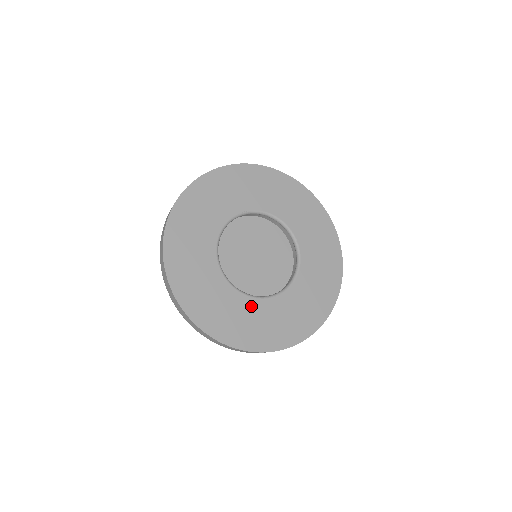
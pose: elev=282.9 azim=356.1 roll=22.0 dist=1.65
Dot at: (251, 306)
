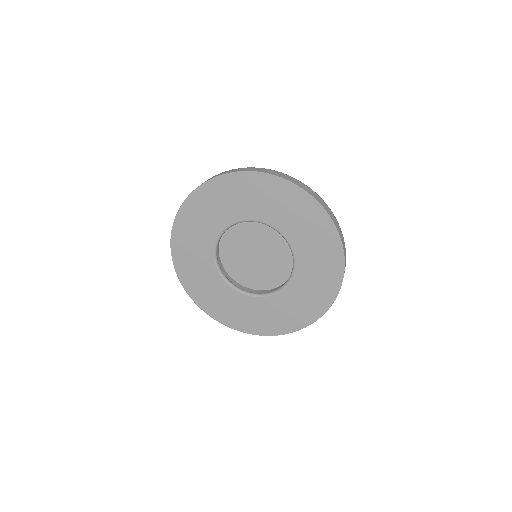
Dot at: (218, 283)
